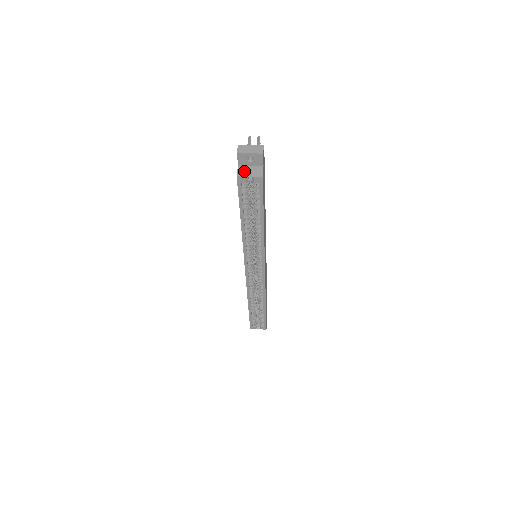
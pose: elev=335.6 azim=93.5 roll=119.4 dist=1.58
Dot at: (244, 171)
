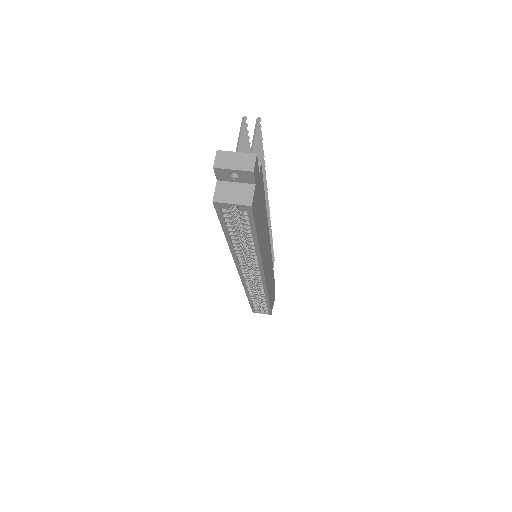
Dot at: (225, 192)
